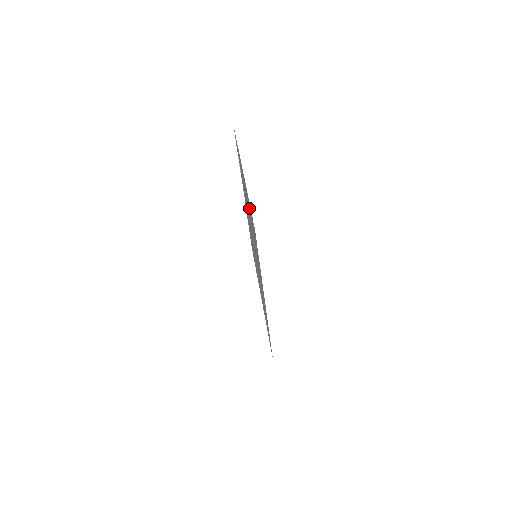
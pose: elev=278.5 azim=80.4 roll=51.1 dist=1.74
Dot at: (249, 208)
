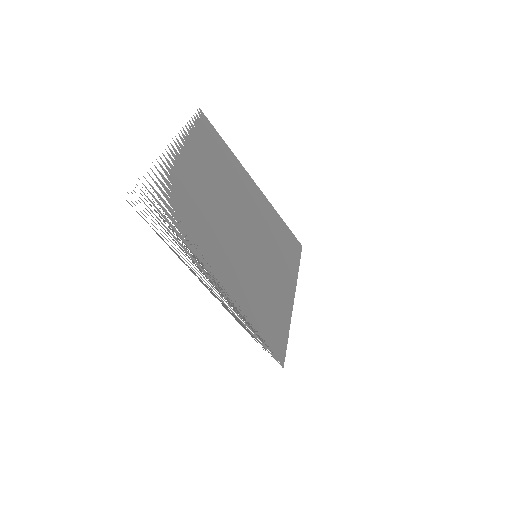
Dot at: (247, 312)
